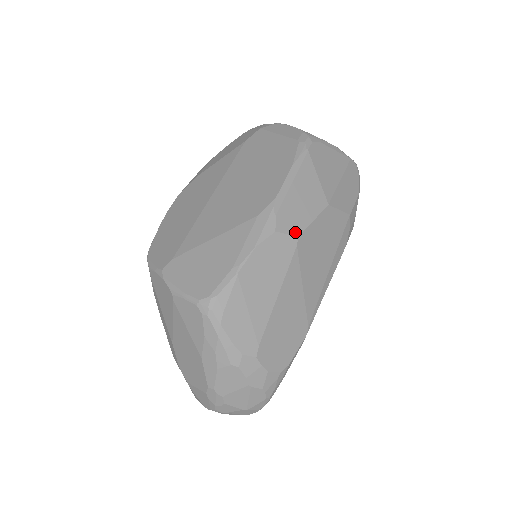
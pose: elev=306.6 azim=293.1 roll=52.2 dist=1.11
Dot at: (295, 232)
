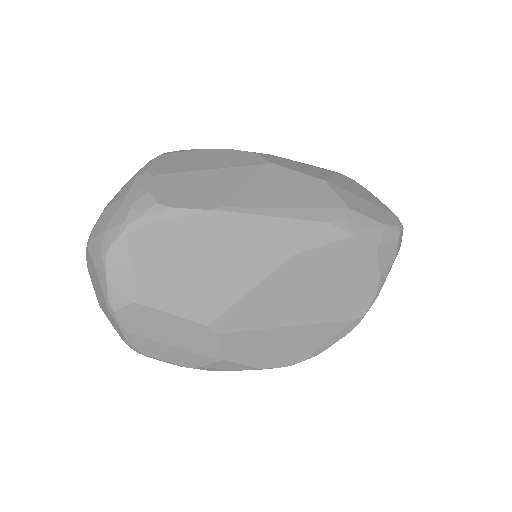
Dot at: (271, 161)
